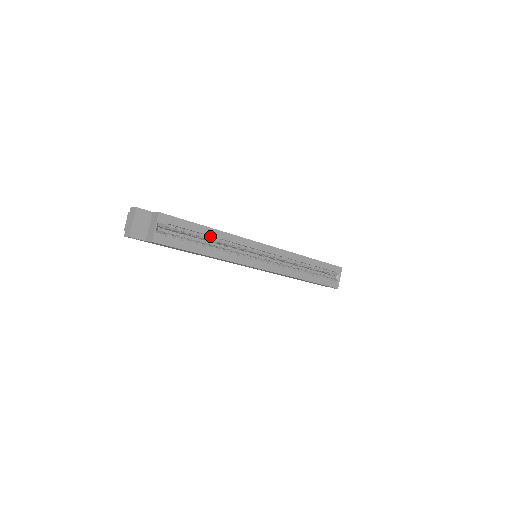
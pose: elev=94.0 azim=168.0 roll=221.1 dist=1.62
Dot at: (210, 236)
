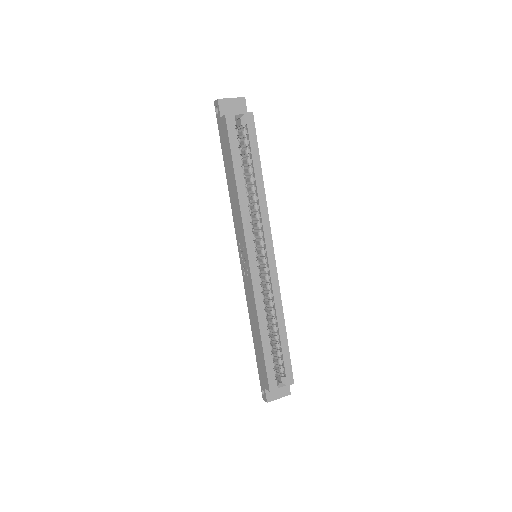
Dot at: (255, 179)
